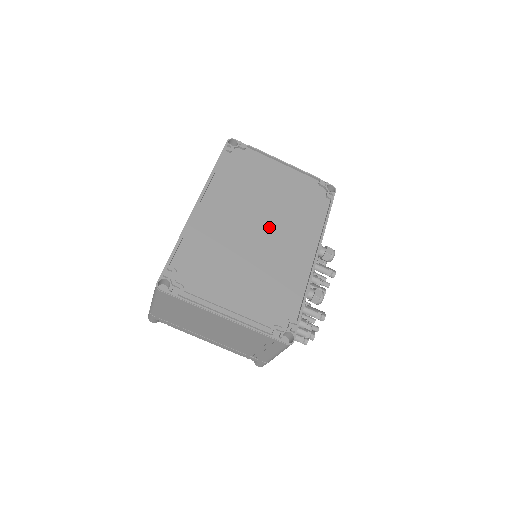
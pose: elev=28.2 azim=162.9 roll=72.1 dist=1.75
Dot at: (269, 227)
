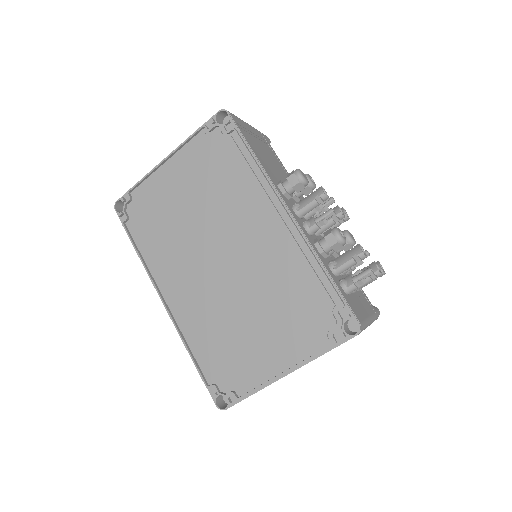
Dot at: (224, 244)
